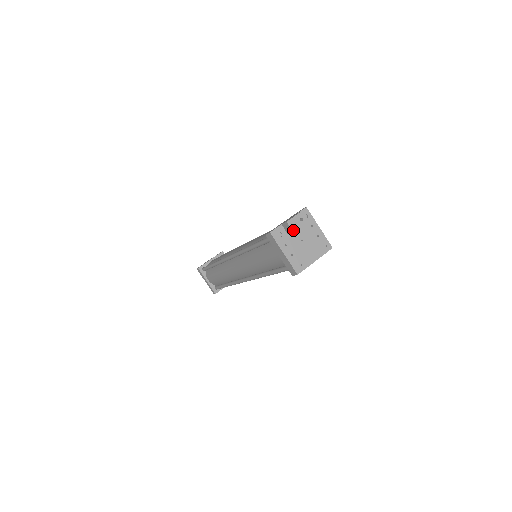
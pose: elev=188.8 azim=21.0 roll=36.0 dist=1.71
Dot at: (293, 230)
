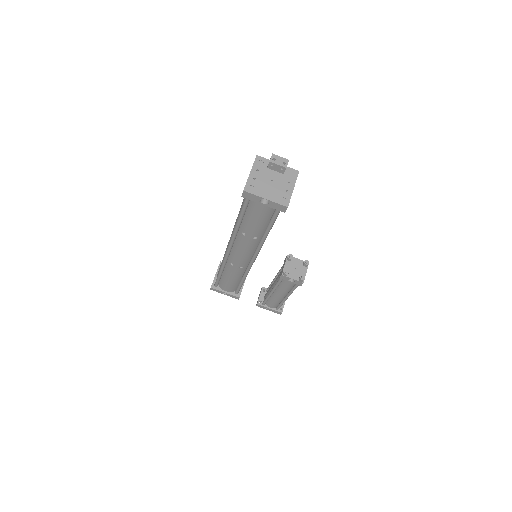
Dot at: (271, 161)
